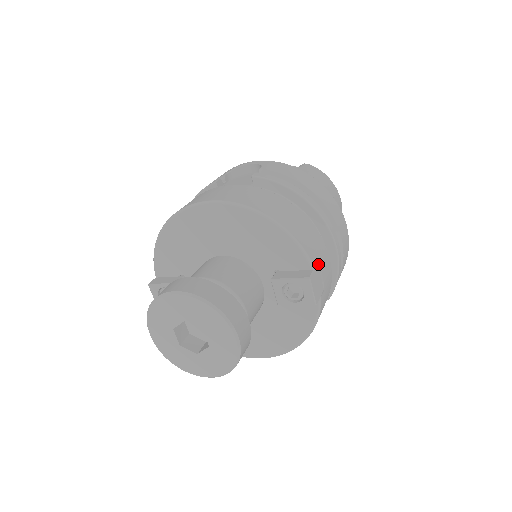
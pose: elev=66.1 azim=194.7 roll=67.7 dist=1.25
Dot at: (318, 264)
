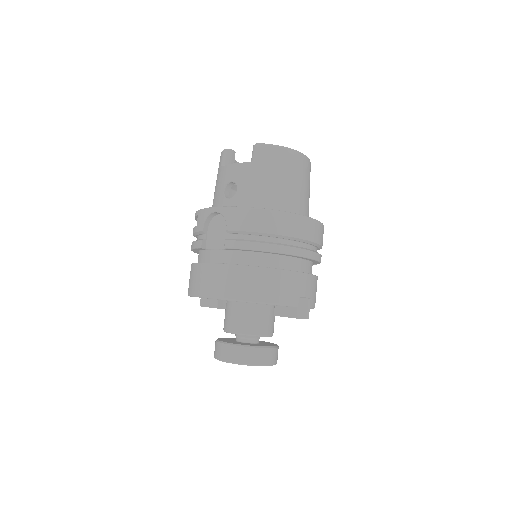
Dot at: (299, 297)
